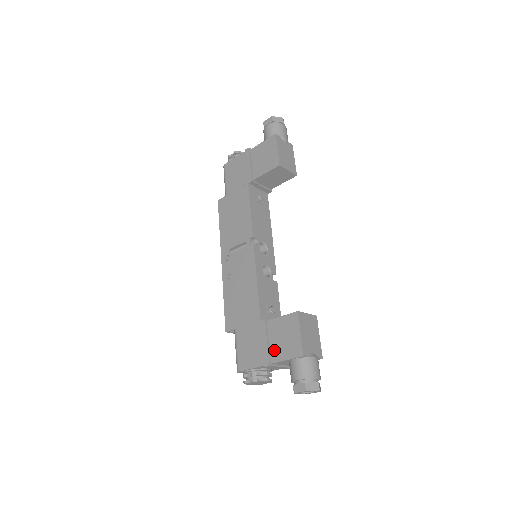
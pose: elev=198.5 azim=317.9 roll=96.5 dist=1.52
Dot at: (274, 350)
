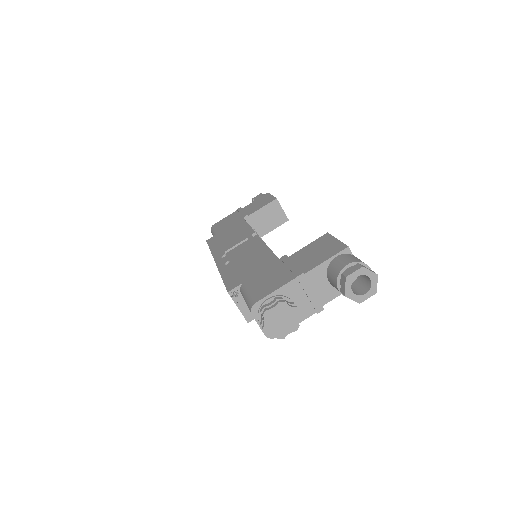
Dot at: (305, 264)
